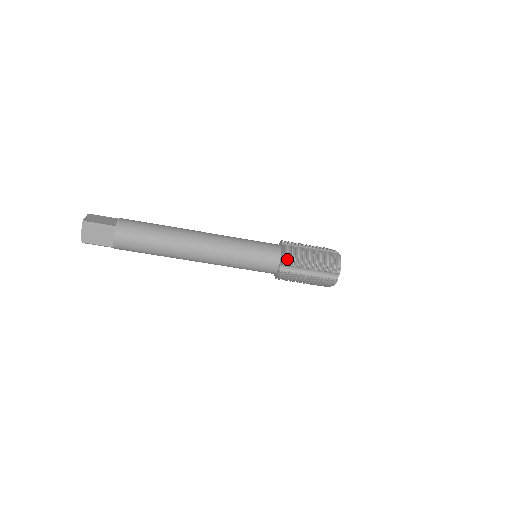
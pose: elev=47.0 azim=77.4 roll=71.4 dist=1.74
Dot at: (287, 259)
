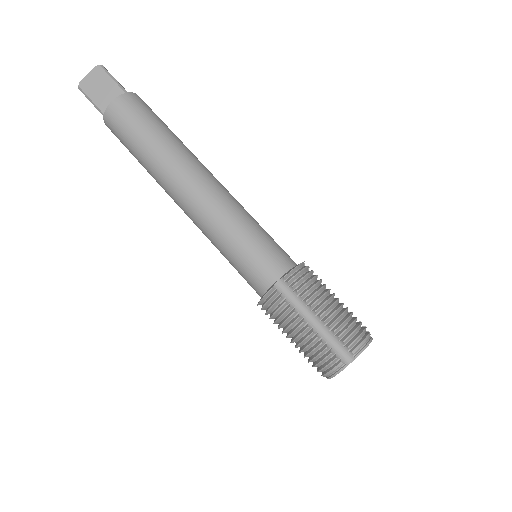
Dot at: (295, 277)
